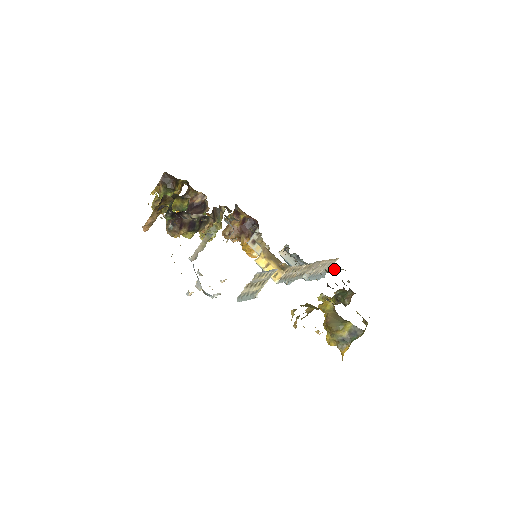
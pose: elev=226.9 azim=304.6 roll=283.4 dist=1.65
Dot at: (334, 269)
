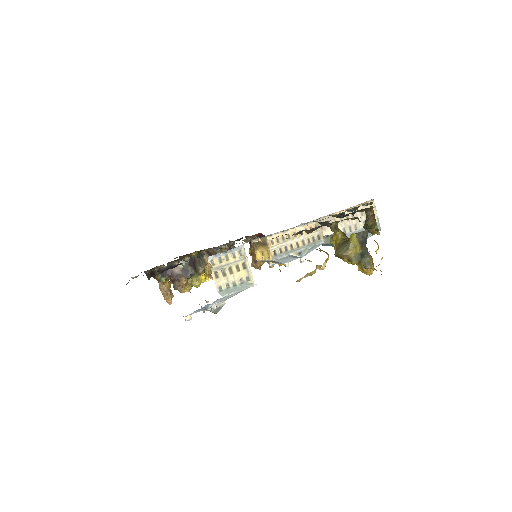
Dot at: (346, 210)
